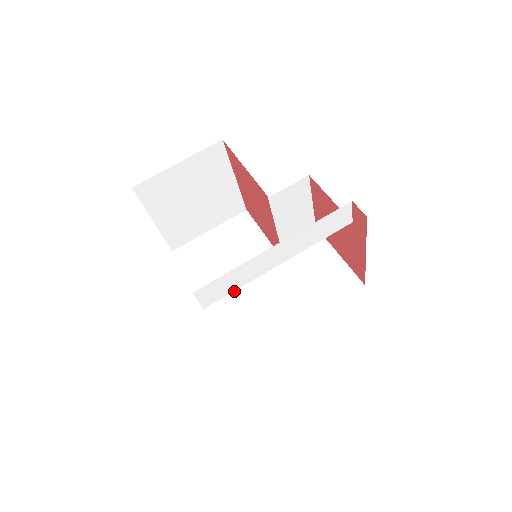
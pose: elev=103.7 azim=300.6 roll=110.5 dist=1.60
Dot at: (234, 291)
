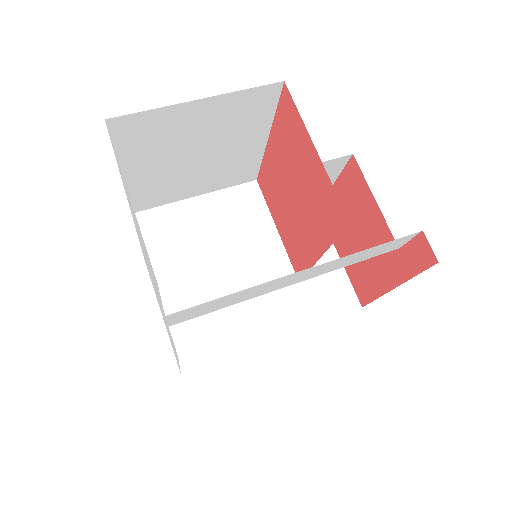
Dot at: occluded
